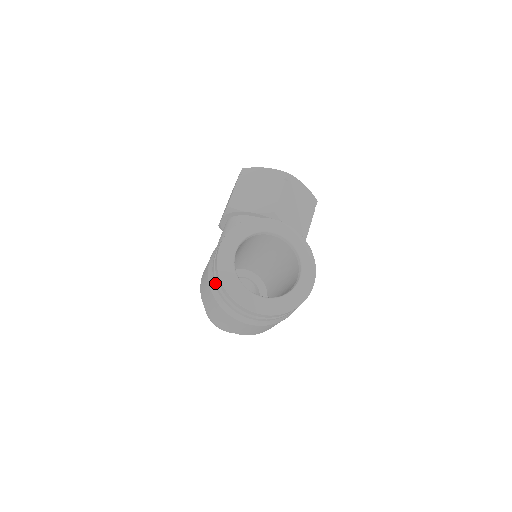
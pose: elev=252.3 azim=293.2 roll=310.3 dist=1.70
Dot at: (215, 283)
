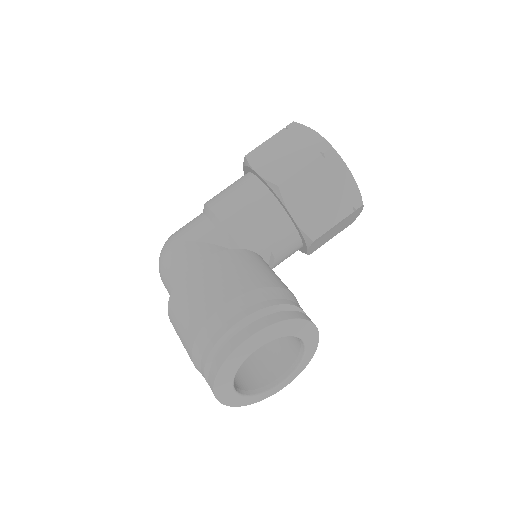
Dot at: (208, 350)
